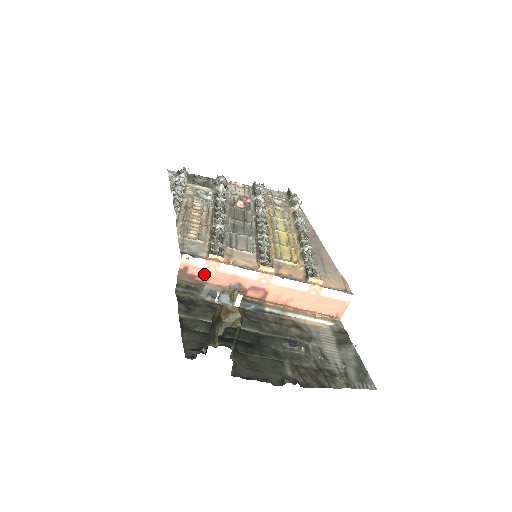
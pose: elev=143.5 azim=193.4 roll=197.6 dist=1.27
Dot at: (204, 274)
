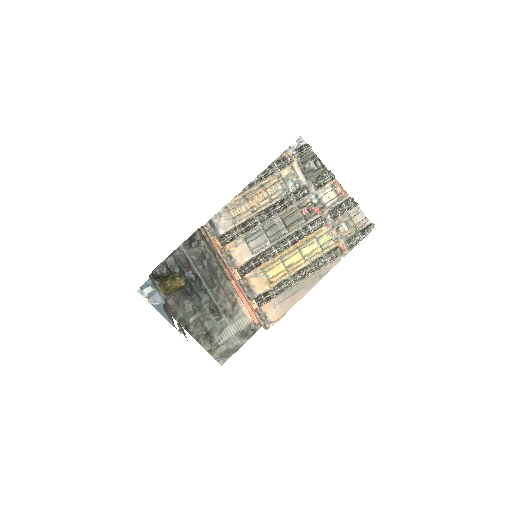
Dot at: (211, 240)
